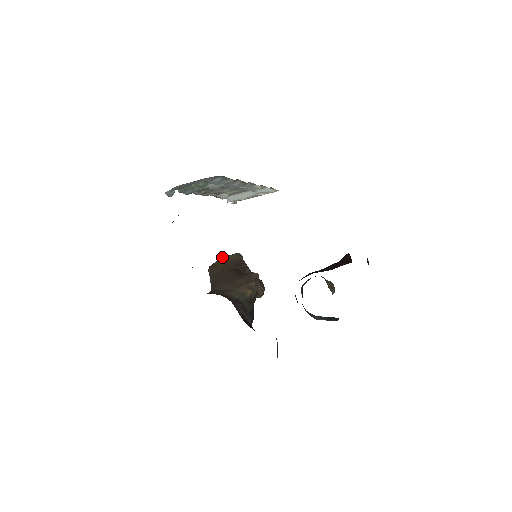
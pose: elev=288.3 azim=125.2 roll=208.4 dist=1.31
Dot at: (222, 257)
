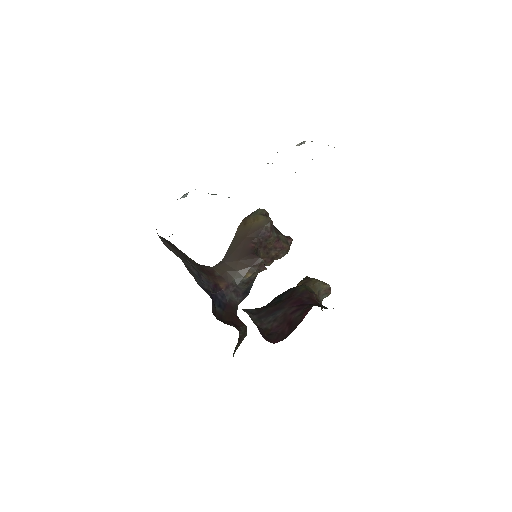
Dot at: (259, 212)
